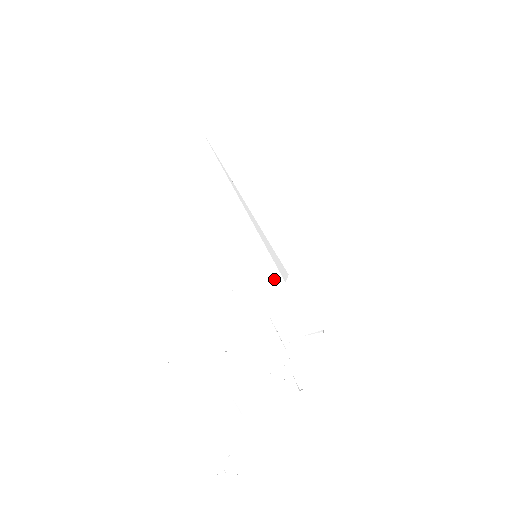
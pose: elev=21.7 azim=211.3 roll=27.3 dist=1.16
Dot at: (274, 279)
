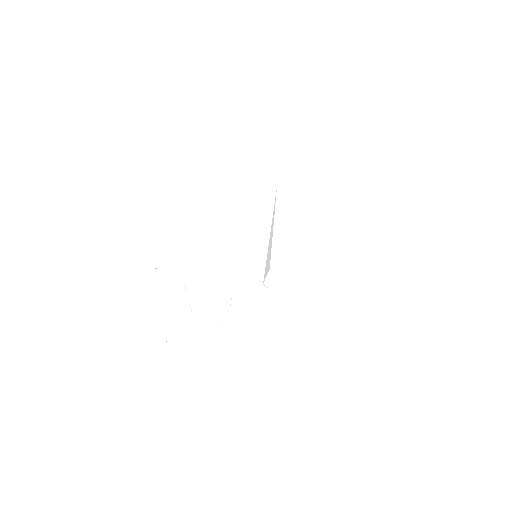
Dot at: (257, 277)
